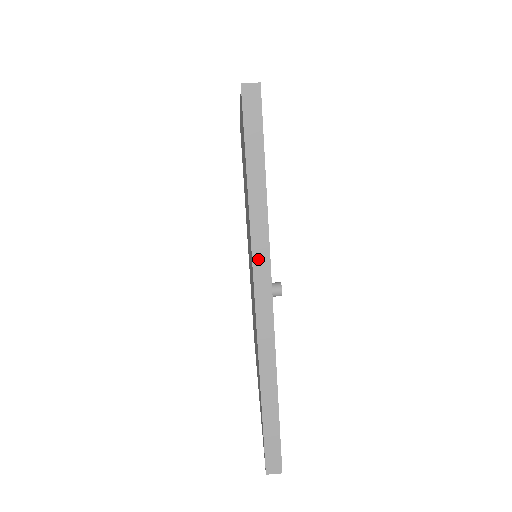
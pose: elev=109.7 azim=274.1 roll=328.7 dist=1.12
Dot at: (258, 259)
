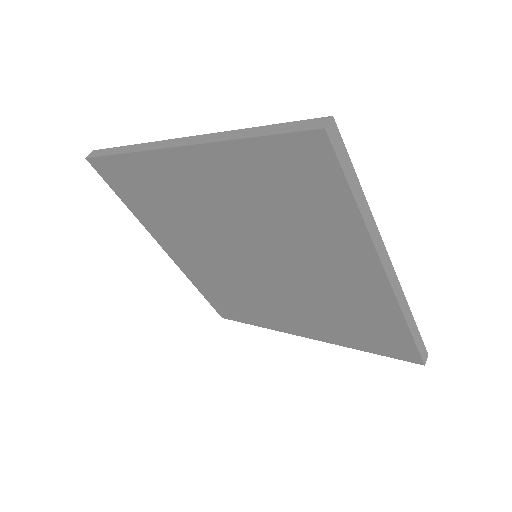
Dot at: (379, 249)
